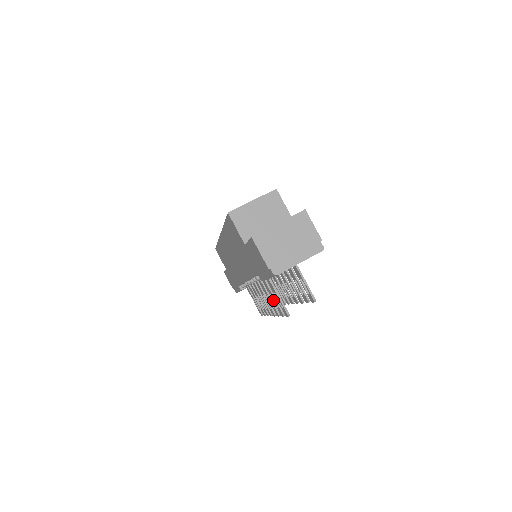
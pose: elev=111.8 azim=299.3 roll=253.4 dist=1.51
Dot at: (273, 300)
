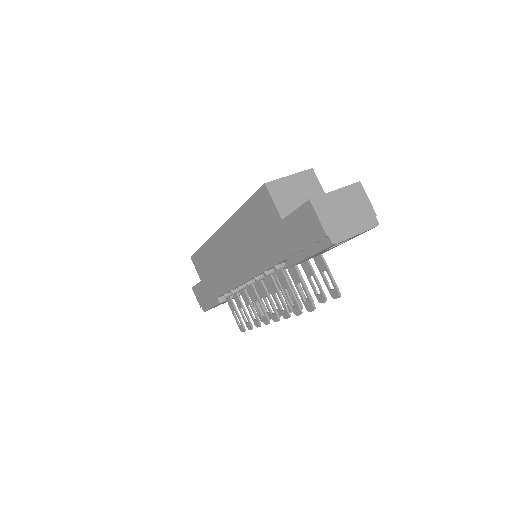
Dot at: (288, 296)
